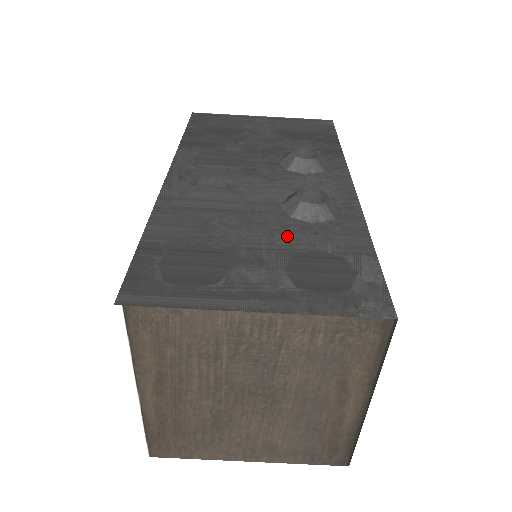
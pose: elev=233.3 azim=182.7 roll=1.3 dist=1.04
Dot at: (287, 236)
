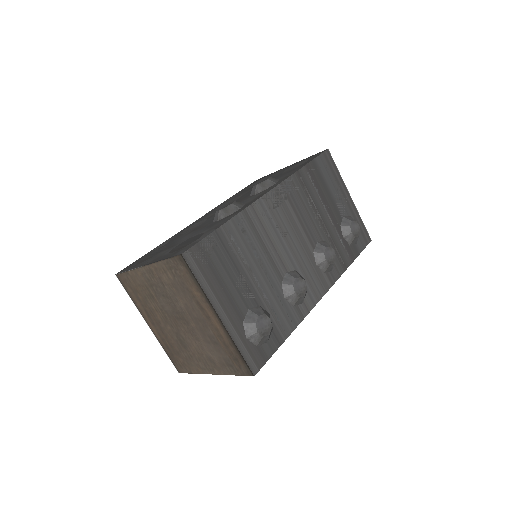
Dot at: (198, 231)
